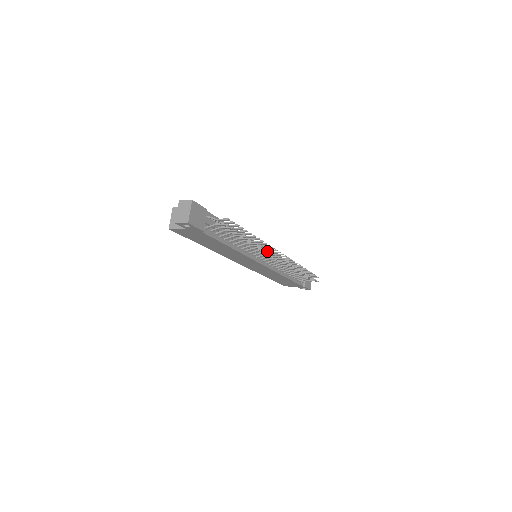
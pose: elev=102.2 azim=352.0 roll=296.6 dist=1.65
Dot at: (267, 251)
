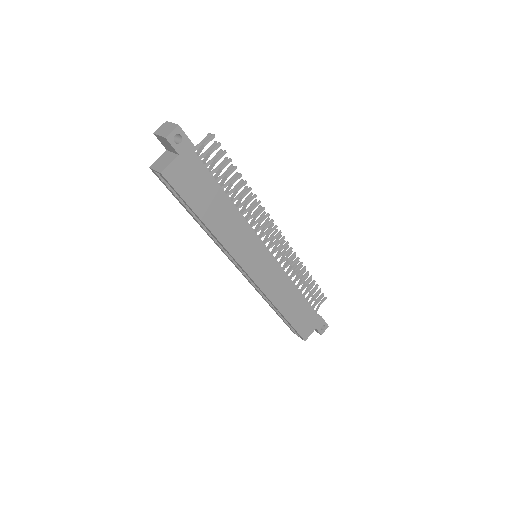
Dot at: (262, 210)
